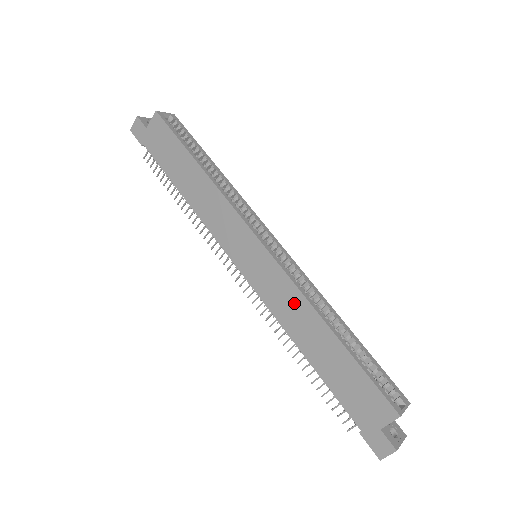
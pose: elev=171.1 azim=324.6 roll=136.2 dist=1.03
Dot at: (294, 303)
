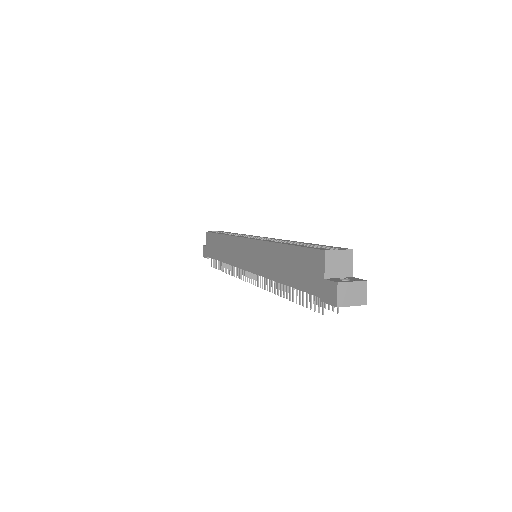
Dot at: (265, 253)
